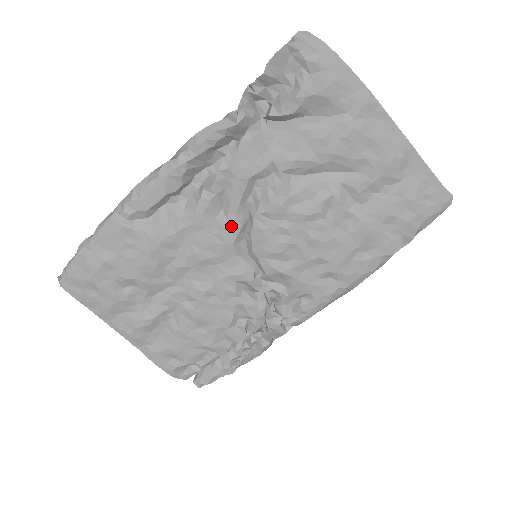
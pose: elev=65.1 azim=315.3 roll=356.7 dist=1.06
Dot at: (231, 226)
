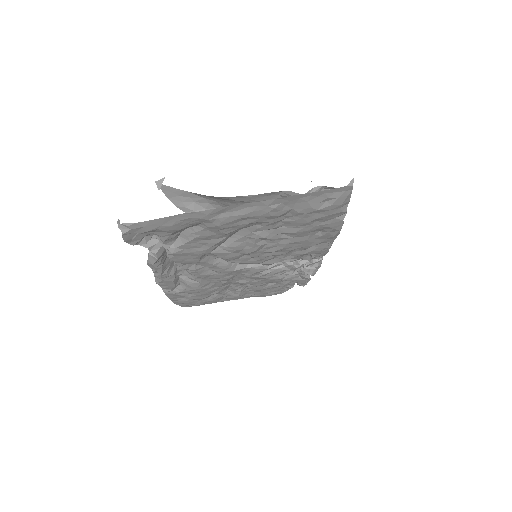
Dot at: (222, 269)
